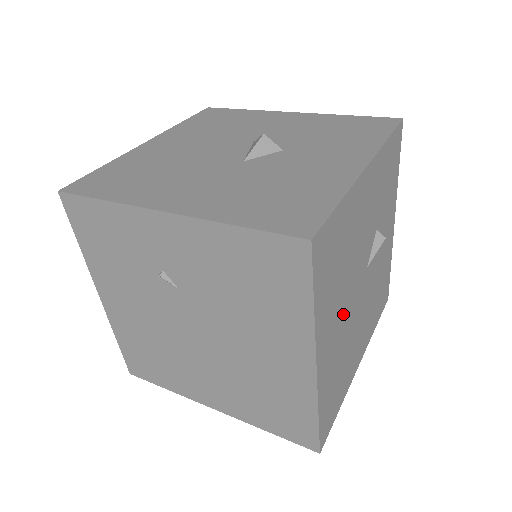
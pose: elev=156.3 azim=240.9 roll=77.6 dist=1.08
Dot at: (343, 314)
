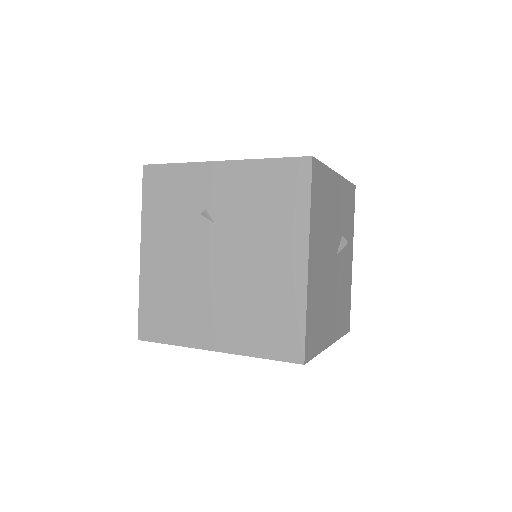
Dot at: (323, 257)
